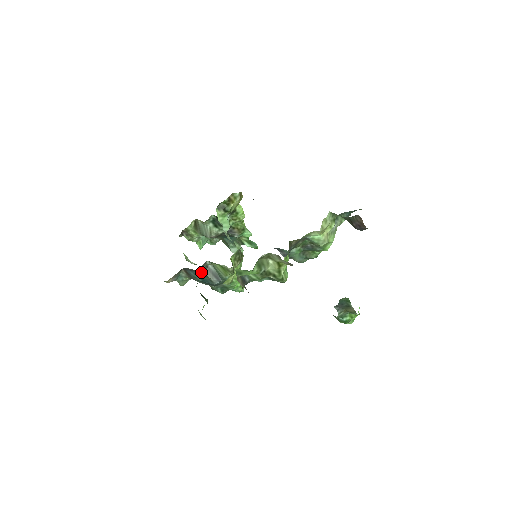
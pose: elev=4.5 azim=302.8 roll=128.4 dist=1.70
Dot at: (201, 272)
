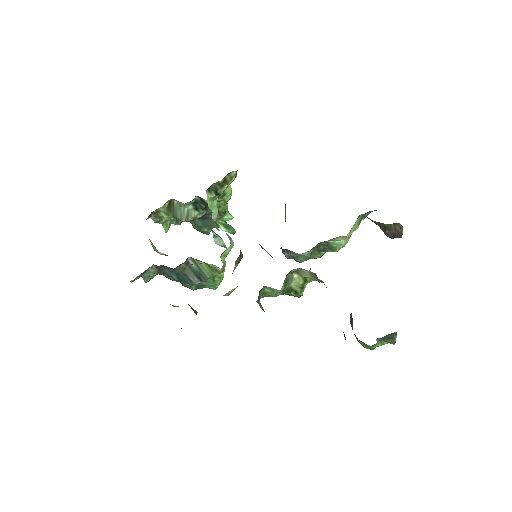
Dot at: (179, 270)
